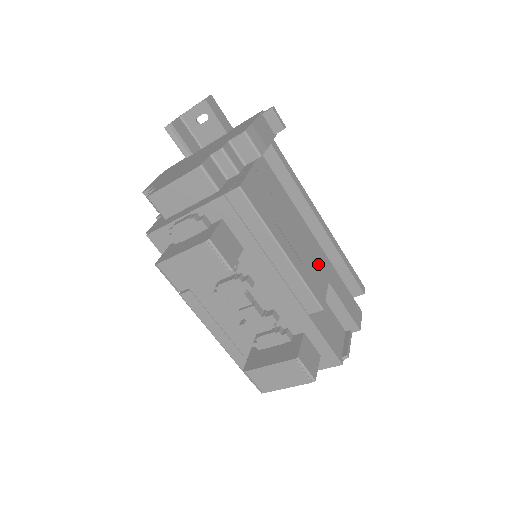
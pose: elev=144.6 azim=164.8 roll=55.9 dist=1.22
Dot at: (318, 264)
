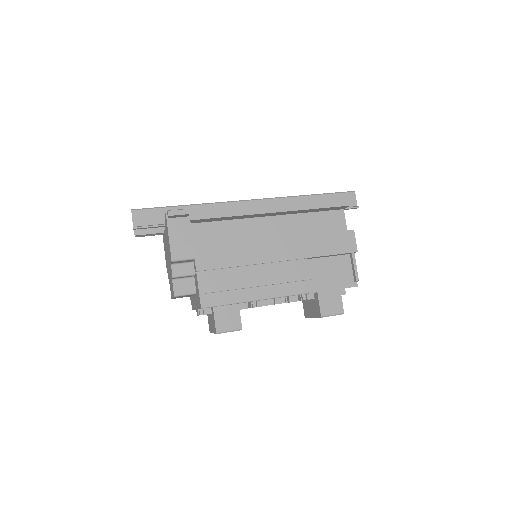
Dot at: (290, 258)
